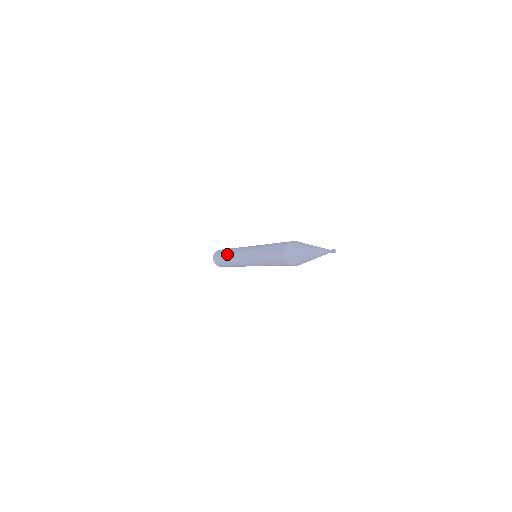
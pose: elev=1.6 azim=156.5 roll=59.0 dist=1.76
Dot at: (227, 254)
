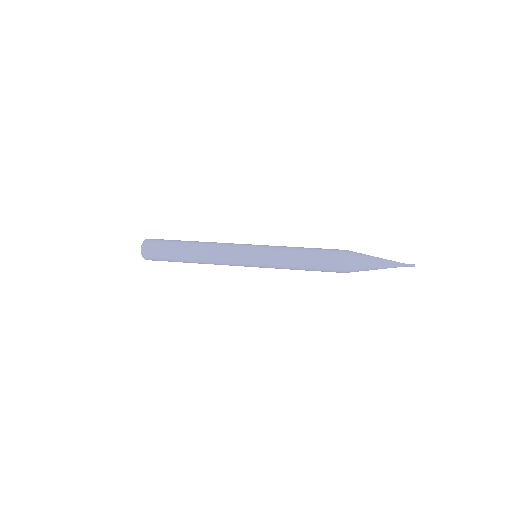
Dot at: (194, 259)
